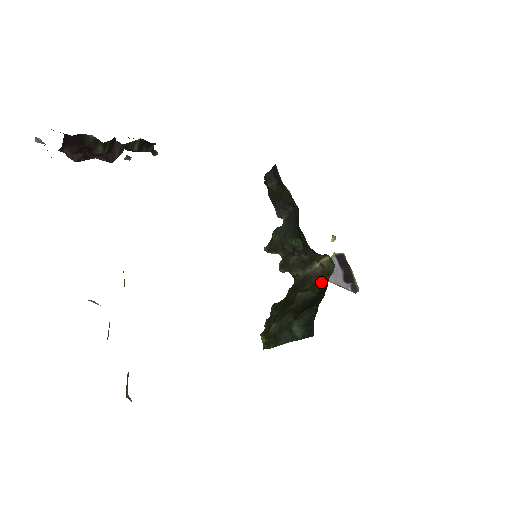
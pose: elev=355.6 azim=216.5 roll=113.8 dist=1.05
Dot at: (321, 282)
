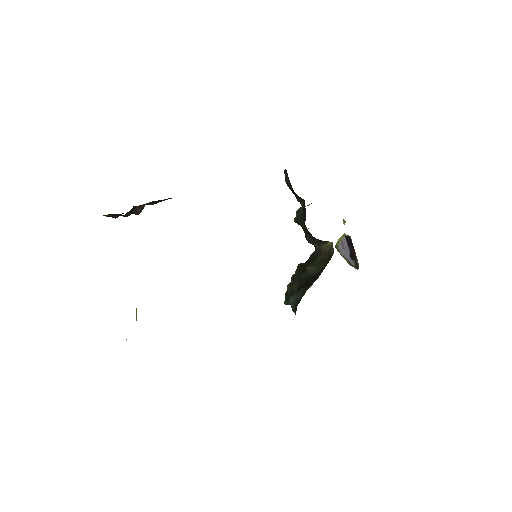
Dot at: (325, 261)
